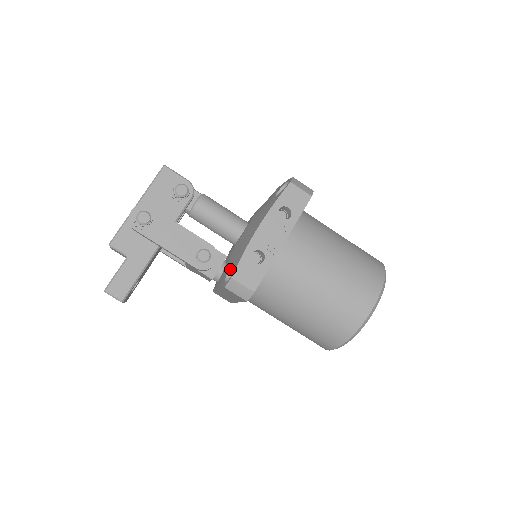
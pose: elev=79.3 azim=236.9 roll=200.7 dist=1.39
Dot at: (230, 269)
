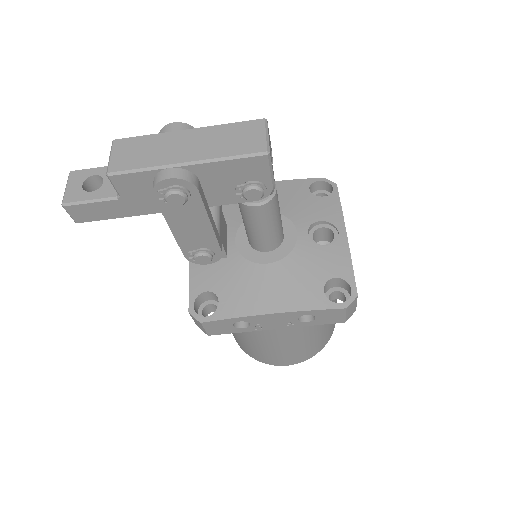
Dot at: (212, 292)
